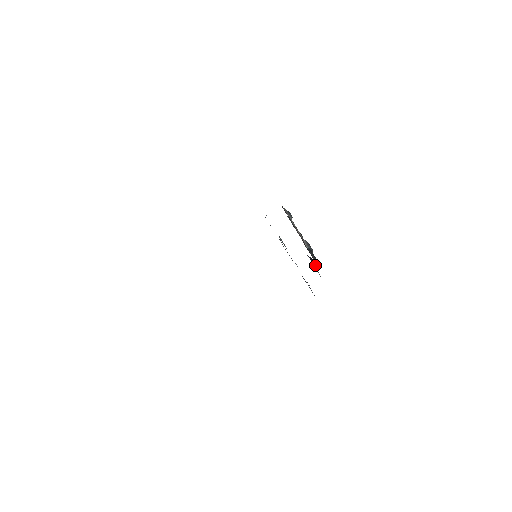
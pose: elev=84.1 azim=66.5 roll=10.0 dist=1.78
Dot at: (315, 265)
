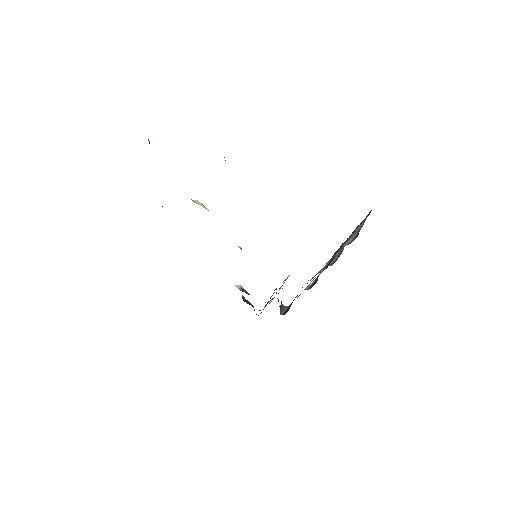
Dot at: (289, 308)
